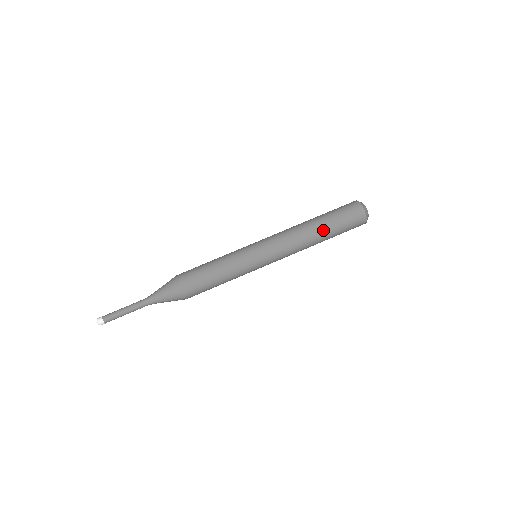
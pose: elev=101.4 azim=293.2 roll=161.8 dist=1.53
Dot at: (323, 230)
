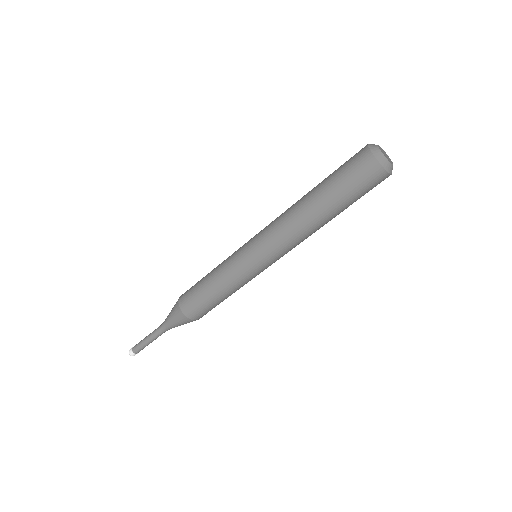
Dot at: (322, 204)
